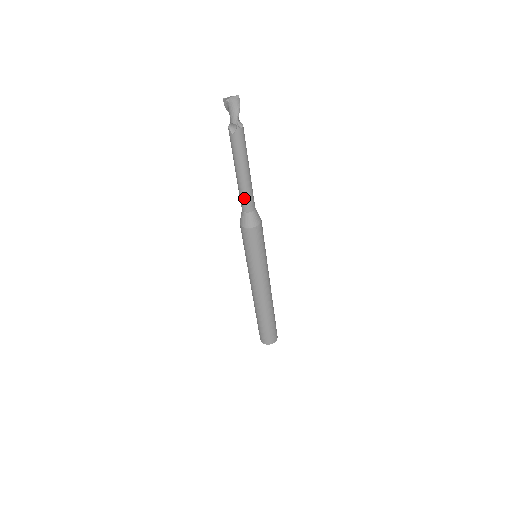
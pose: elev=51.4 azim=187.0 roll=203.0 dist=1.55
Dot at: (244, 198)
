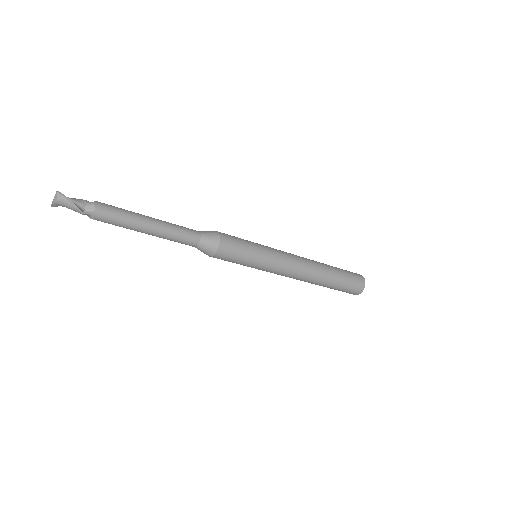
Dot at: (178, 242)
